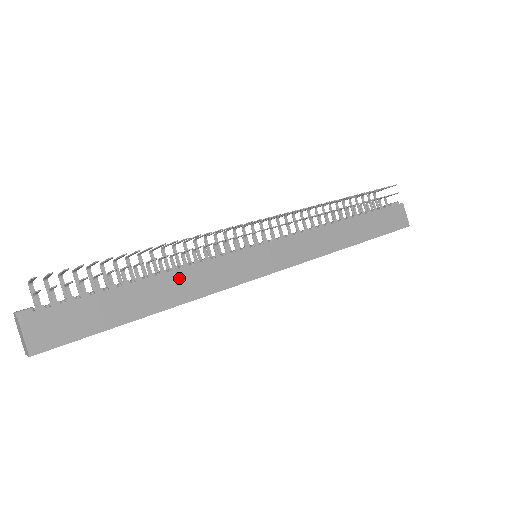
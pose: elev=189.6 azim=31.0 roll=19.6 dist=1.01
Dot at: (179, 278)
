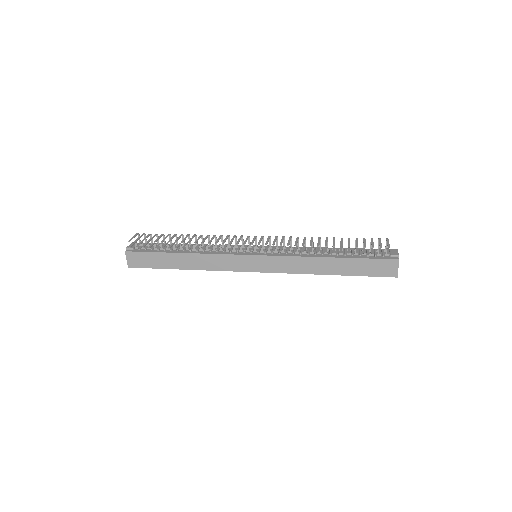
Dot at: (198, 258)
